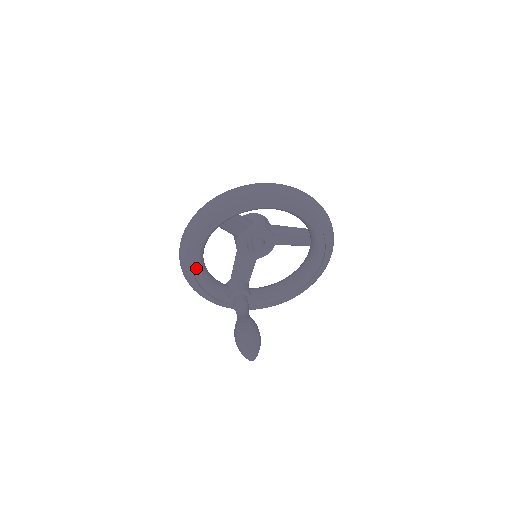
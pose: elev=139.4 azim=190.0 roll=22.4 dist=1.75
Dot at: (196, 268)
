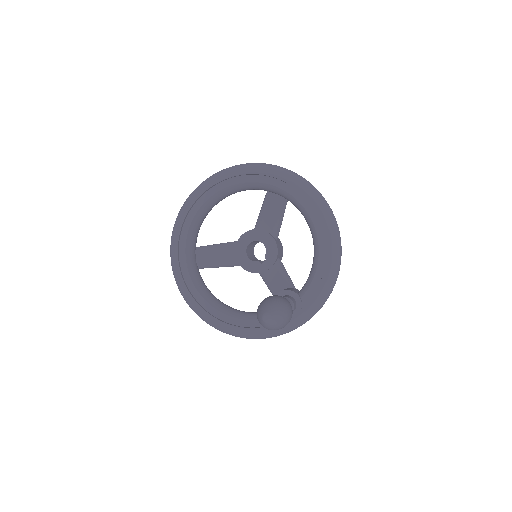
Dot at: (217, 314)
